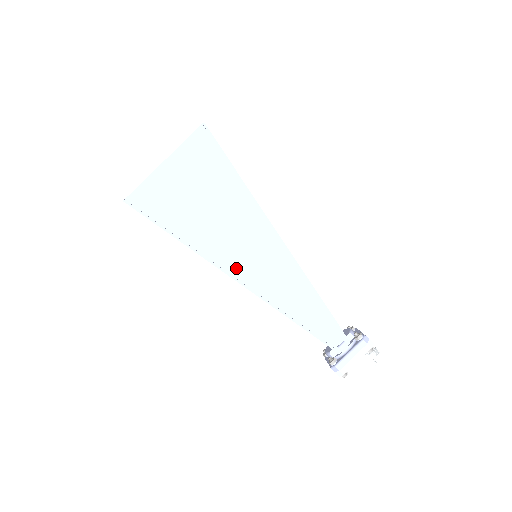
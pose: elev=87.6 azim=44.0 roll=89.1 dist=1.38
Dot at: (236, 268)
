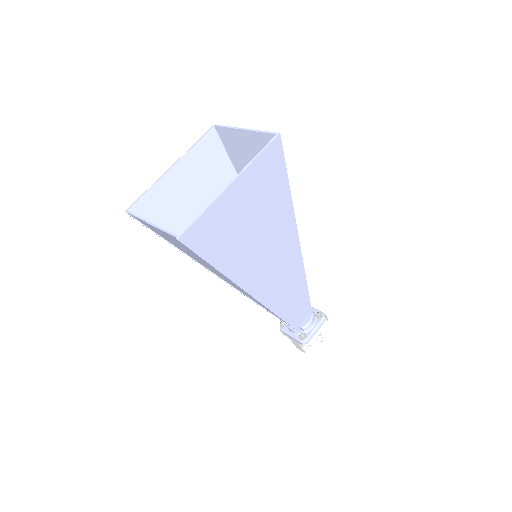
Dot at: (217, 275)
